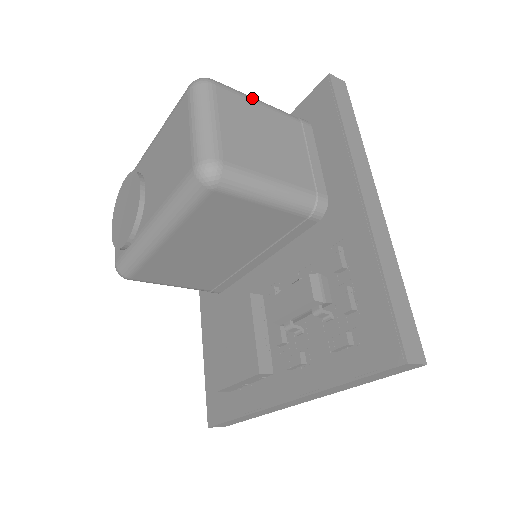
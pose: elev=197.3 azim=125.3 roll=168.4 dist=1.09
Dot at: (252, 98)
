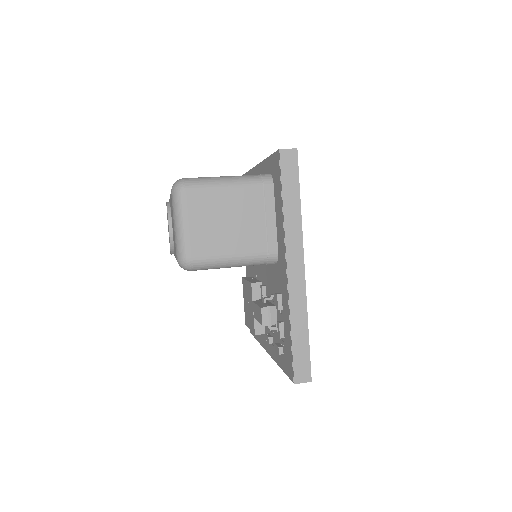
Dot at: (218, 185)
